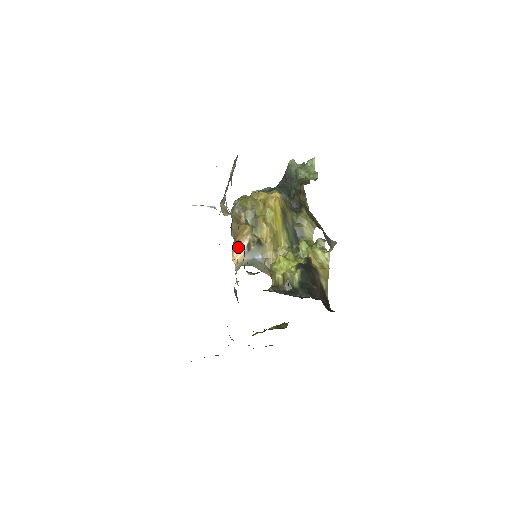
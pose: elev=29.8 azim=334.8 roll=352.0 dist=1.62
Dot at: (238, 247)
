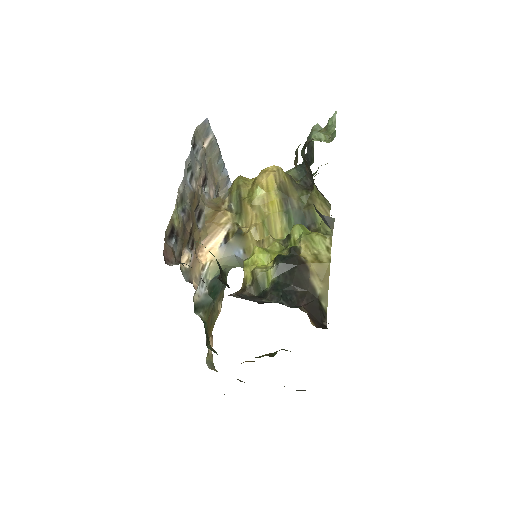
Dot at: (211, 240)
